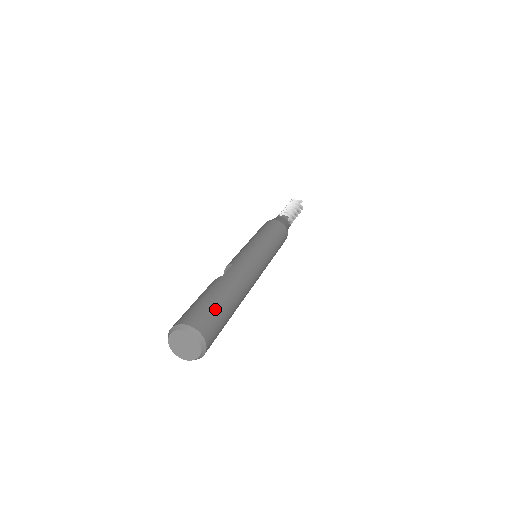
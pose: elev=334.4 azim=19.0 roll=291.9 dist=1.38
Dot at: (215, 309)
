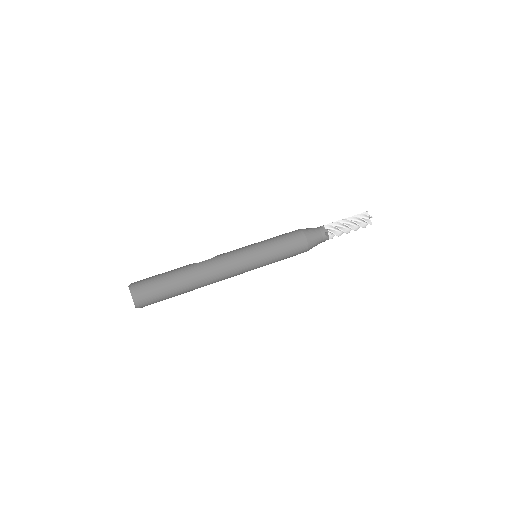
Dot at: (160, 285)
